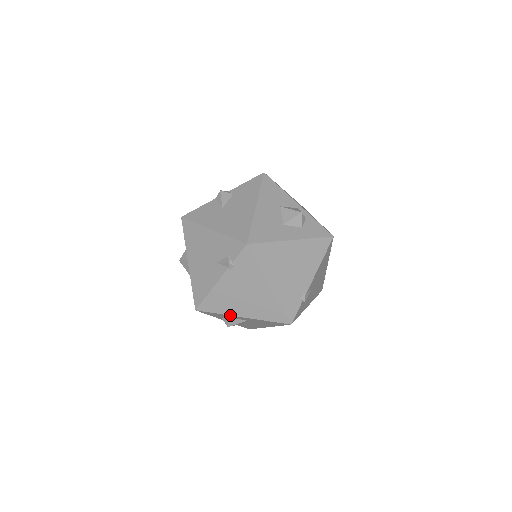
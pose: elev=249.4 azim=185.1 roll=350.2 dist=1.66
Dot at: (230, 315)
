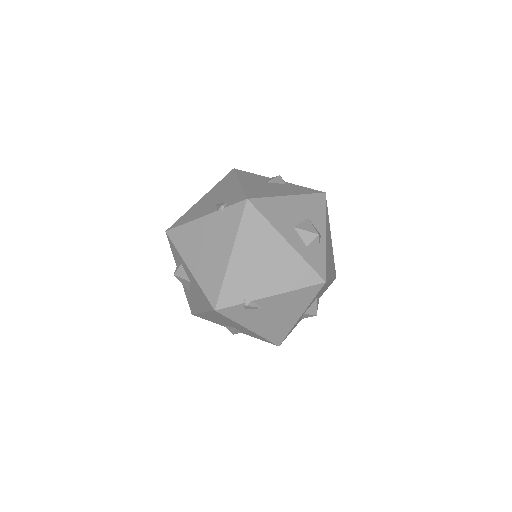
Dot at: (183, 258)
